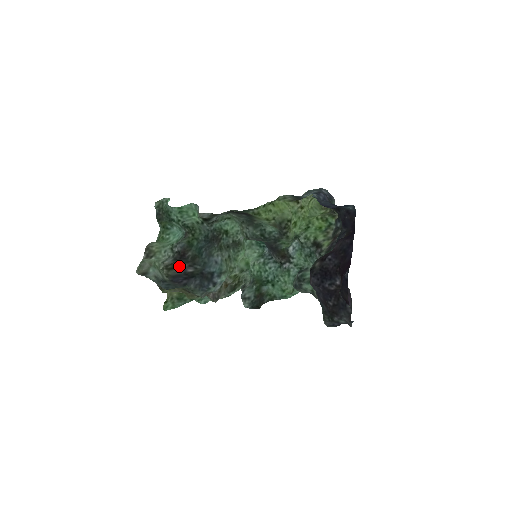
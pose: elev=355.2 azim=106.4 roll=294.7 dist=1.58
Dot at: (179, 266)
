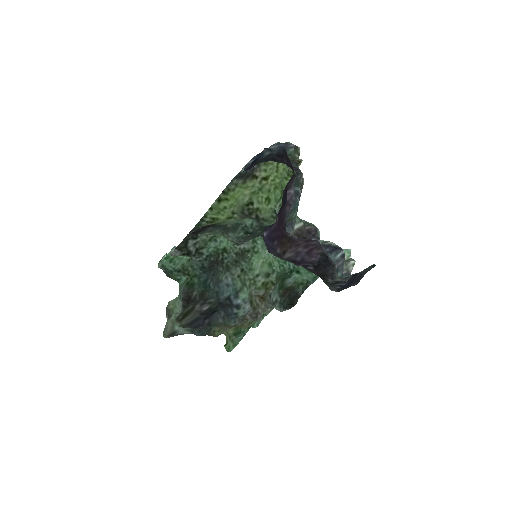
Dot at: (191, 311)
